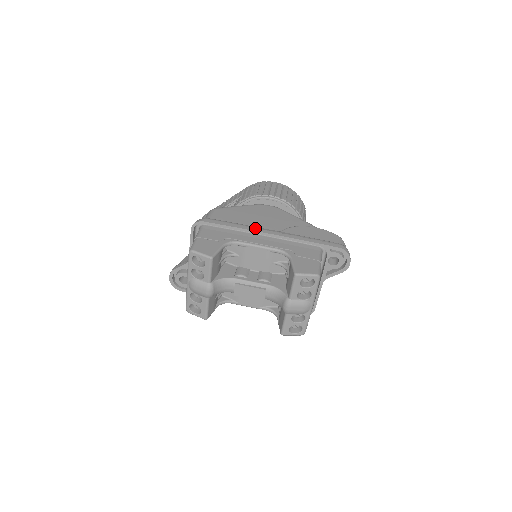
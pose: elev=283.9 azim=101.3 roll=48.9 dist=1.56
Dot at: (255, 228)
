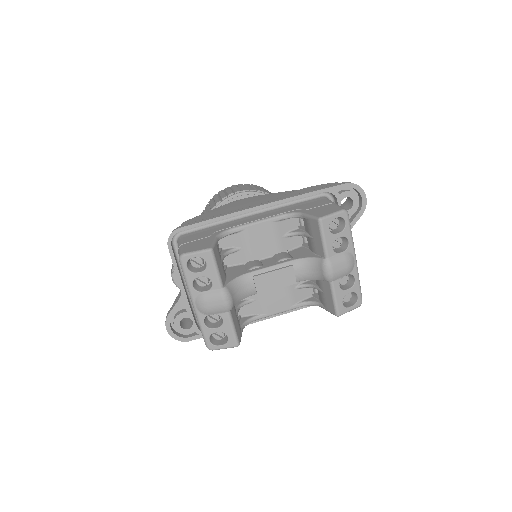
Dot at: (242, 208)
